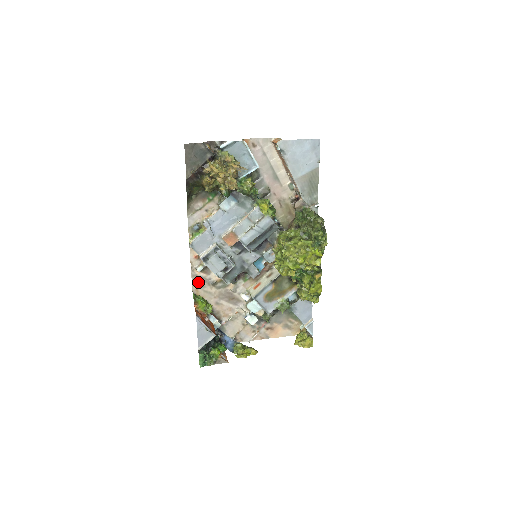
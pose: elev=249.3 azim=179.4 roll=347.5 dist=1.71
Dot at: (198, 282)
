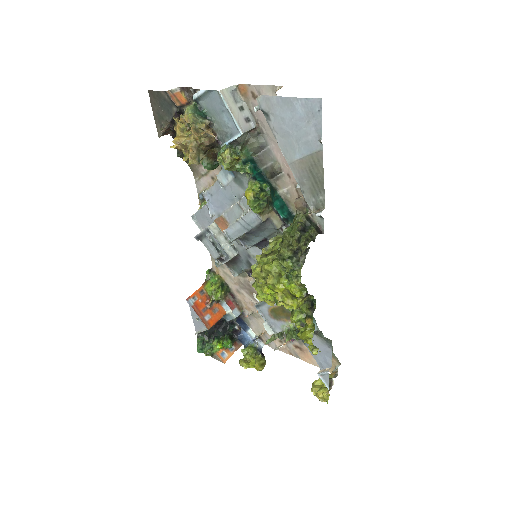
Dot at: occluded
